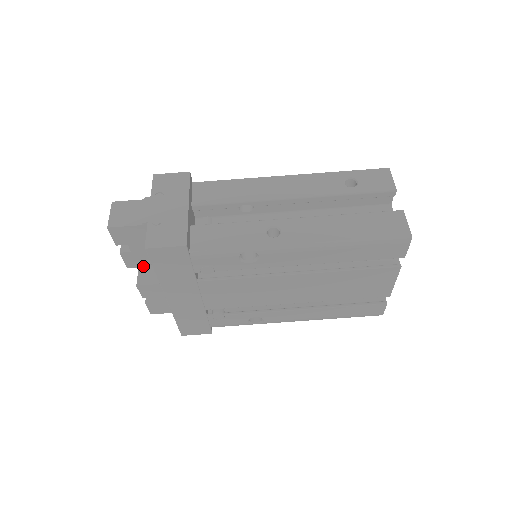
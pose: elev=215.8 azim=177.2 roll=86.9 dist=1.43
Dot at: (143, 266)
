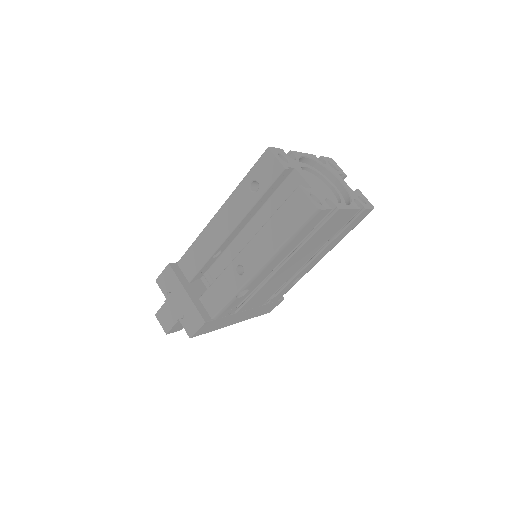
Dot at: occluded
